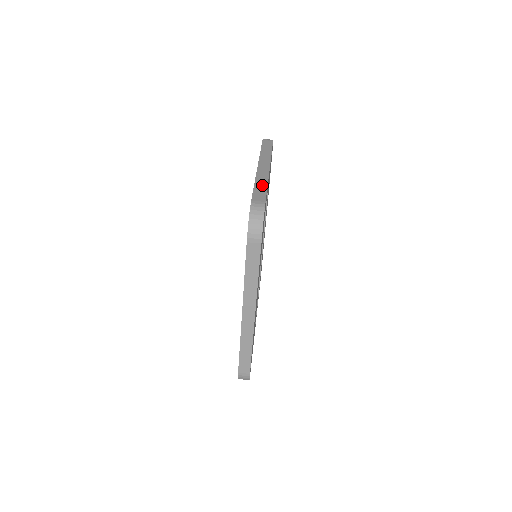
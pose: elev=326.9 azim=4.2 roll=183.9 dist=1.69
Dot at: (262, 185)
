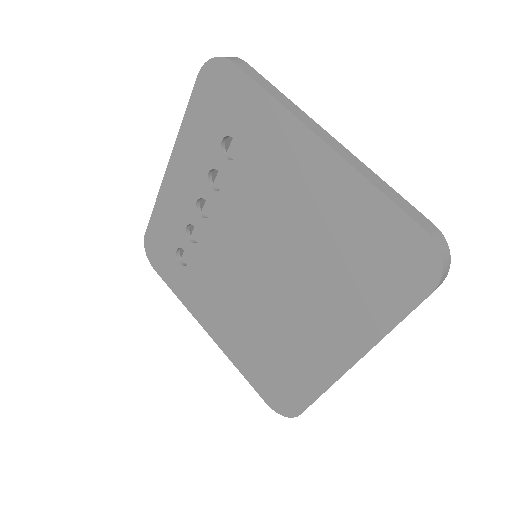
Dot at: (385, 186)
